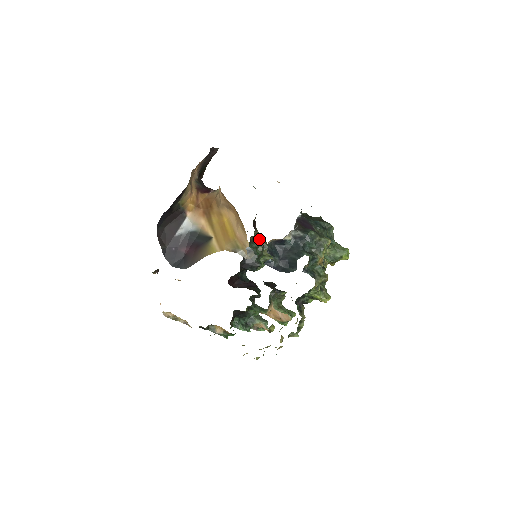
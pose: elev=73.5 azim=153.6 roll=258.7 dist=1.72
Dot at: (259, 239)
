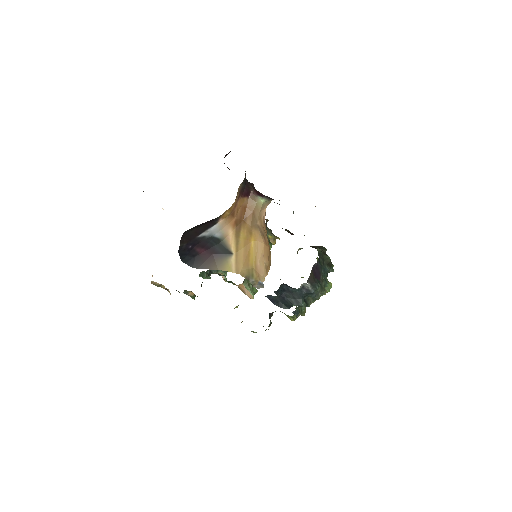
Dot at: occluded
